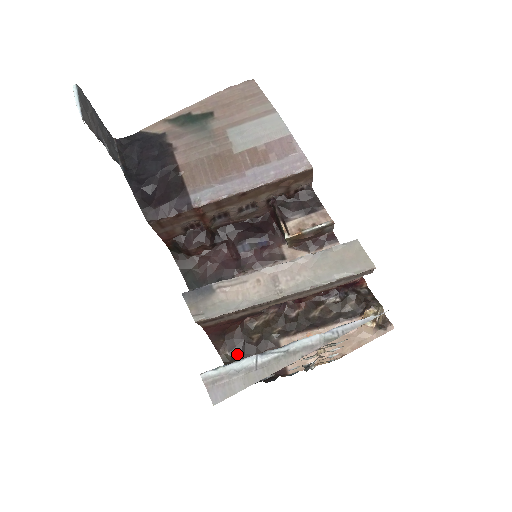
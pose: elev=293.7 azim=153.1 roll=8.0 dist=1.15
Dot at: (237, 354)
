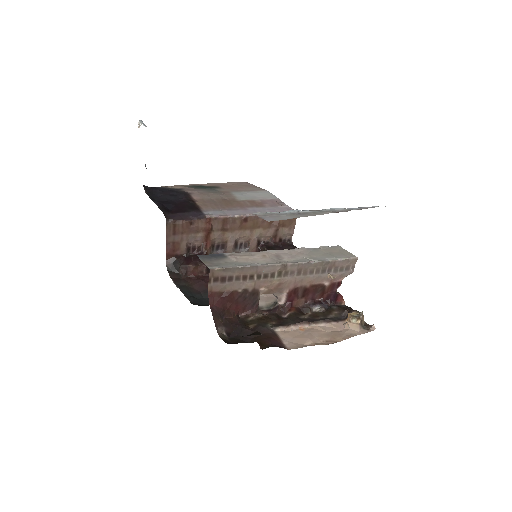
Dot at: (234, 336)
